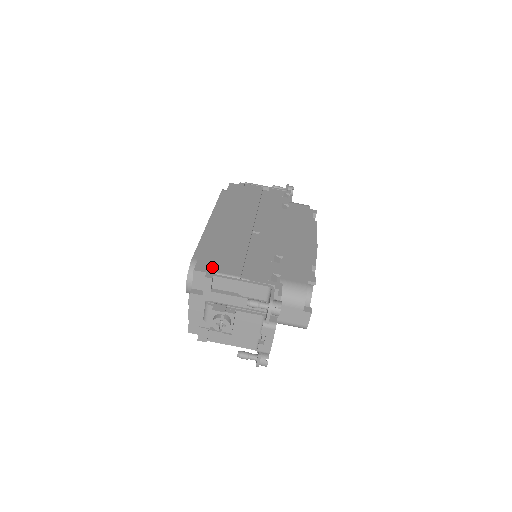
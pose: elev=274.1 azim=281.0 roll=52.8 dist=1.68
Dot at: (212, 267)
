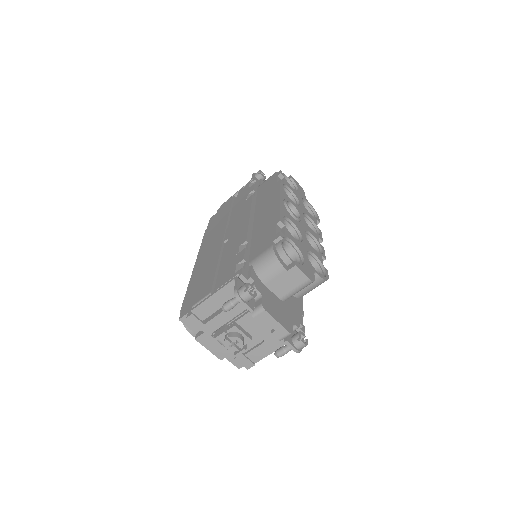
Dot at: occluded
